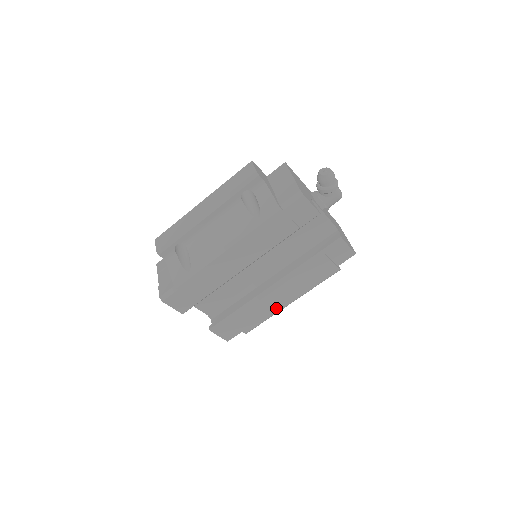
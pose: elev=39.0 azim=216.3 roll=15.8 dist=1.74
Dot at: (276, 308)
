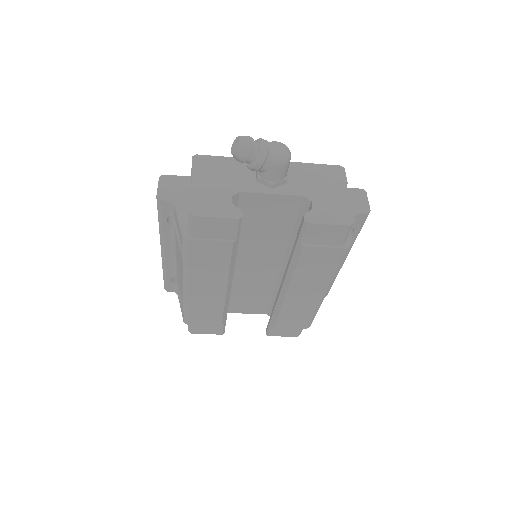
Dot at: (312, 303)
